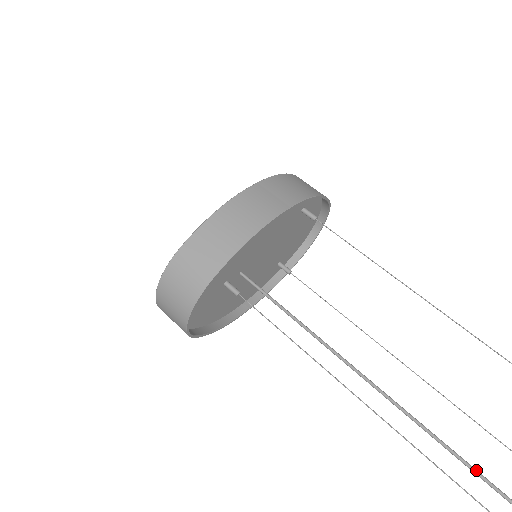
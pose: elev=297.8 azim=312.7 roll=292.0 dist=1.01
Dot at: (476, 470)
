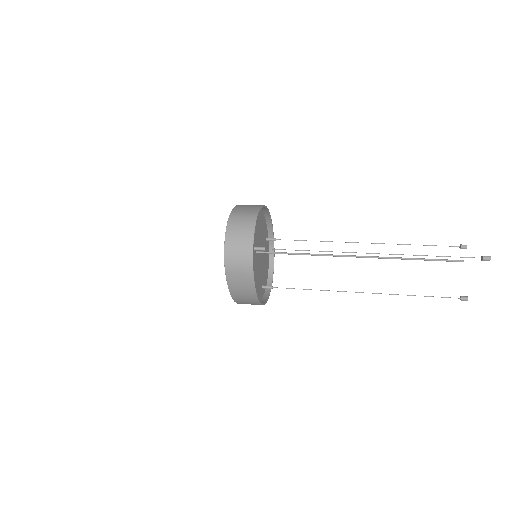
Dot at: (431, 259)
